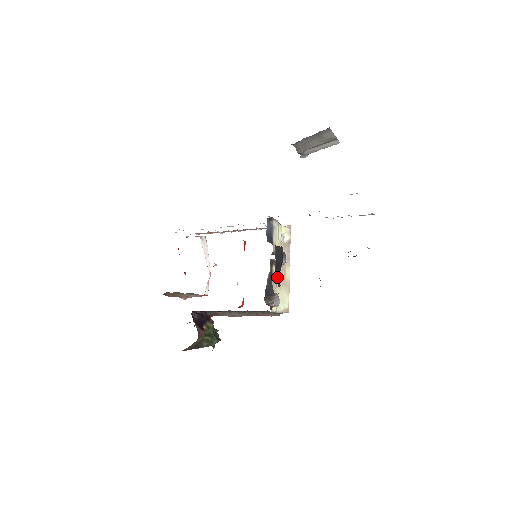
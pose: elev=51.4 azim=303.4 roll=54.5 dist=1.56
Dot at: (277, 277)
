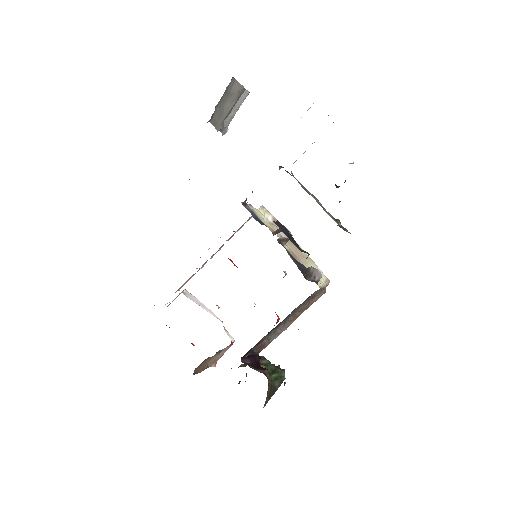
Dot at: (299, 248)
